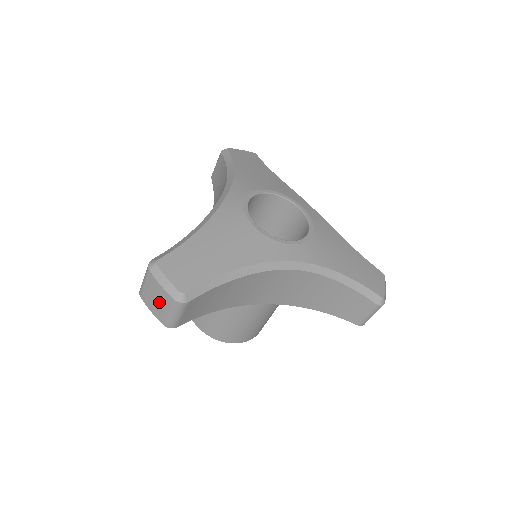
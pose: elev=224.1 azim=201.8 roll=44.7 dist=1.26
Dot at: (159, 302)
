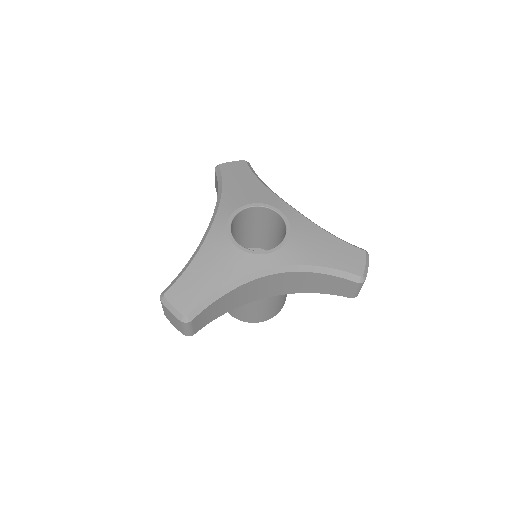
Dot at: (174, 321)
